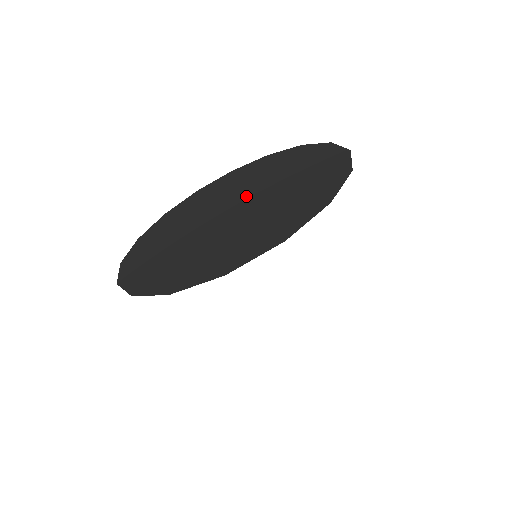
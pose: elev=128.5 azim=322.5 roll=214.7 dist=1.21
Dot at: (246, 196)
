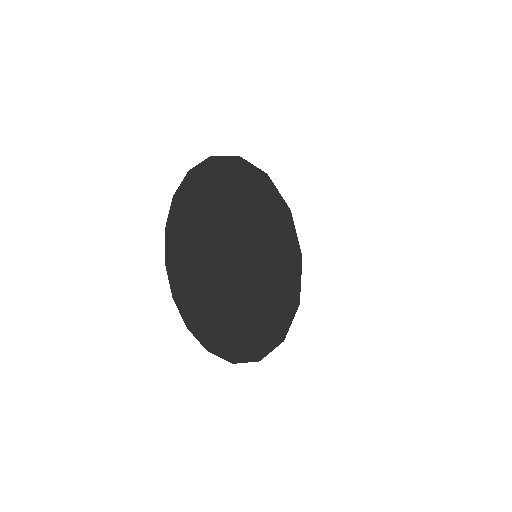
Dot at: (222, 242)
